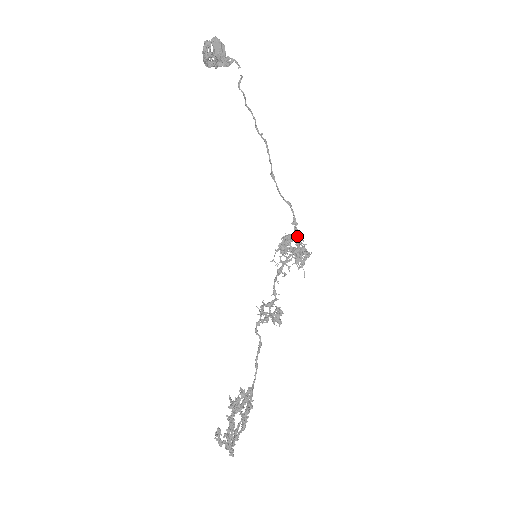
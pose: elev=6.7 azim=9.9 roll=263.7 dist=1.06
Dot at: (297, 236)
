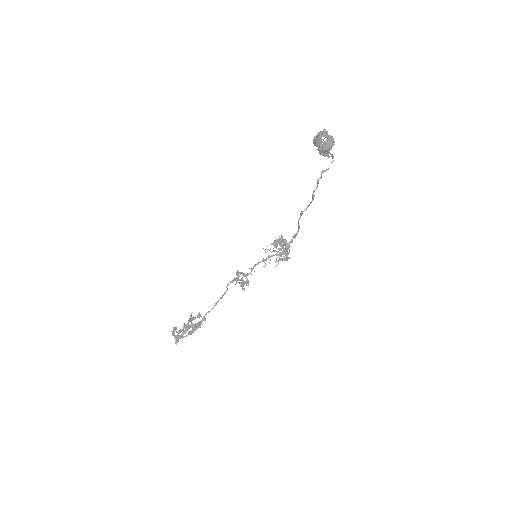
Dot at: occluded
